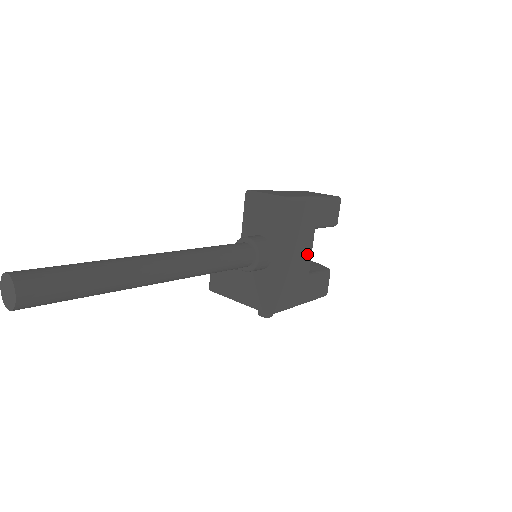
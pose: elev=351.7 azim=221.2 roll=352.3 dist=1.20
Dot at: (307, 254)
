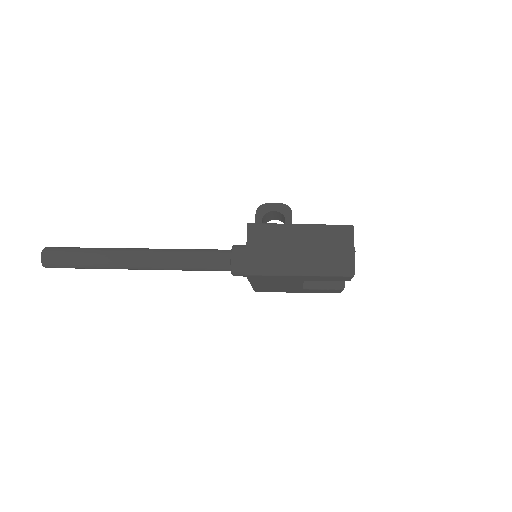
Dot at: (295, 285)
